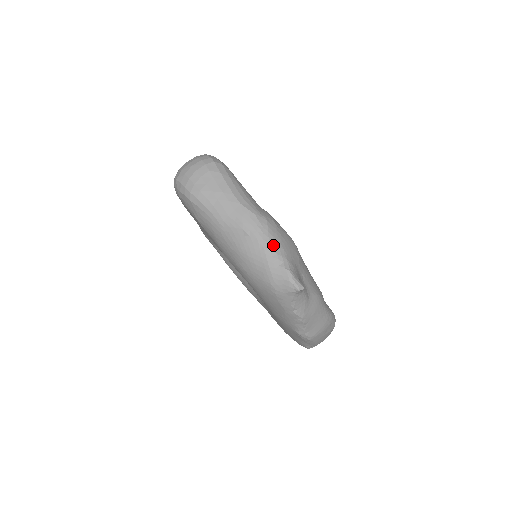
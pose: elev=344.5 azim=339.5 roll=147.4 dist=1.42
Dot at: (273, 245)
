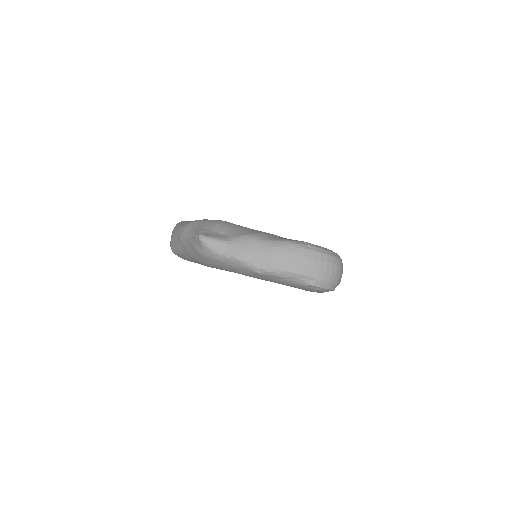
Dot at: (191, 231)
